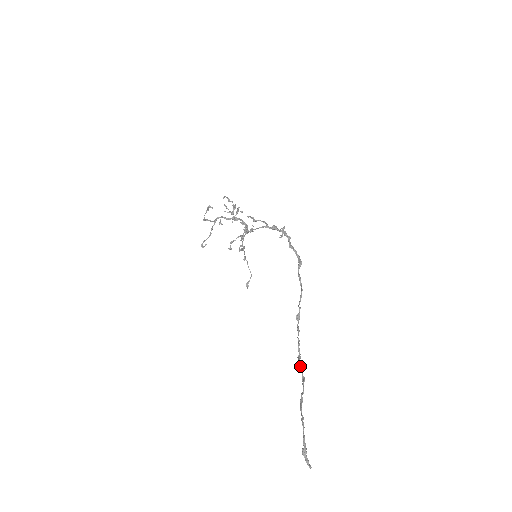
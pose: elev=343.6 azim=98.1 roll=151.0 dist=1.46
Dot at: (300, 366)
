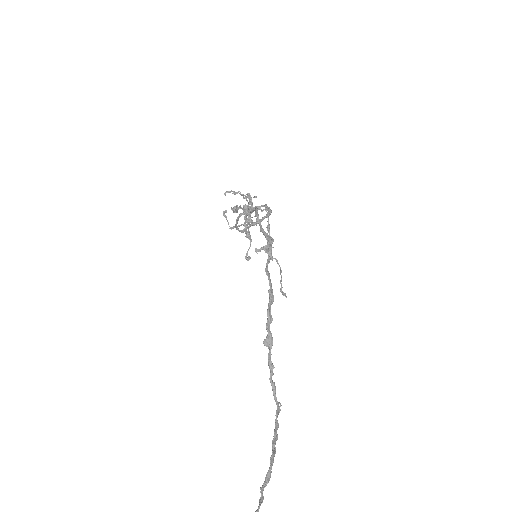
Dot at: occluded
